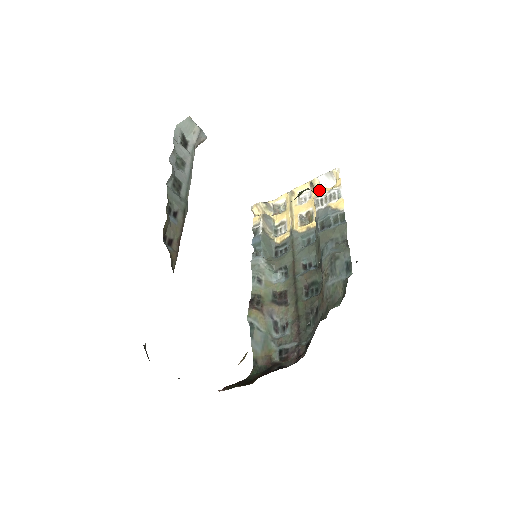
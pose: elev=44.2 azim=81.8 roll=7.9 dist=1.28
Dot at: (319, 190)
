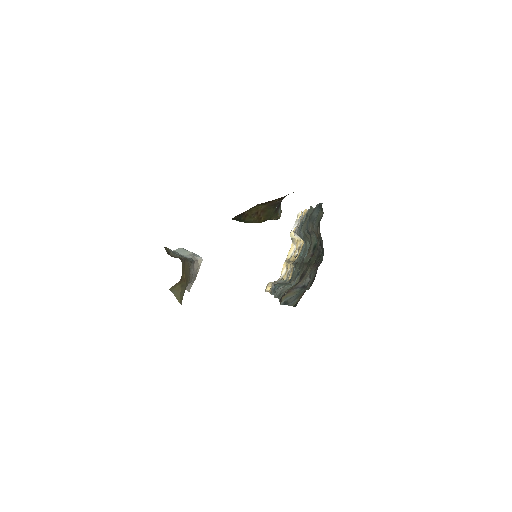
Dot at: (294, 230)
